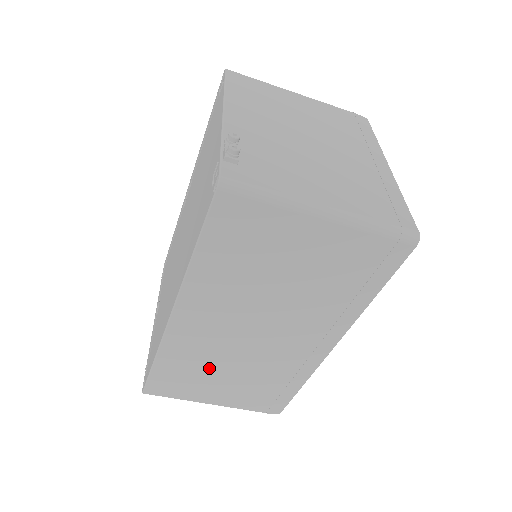
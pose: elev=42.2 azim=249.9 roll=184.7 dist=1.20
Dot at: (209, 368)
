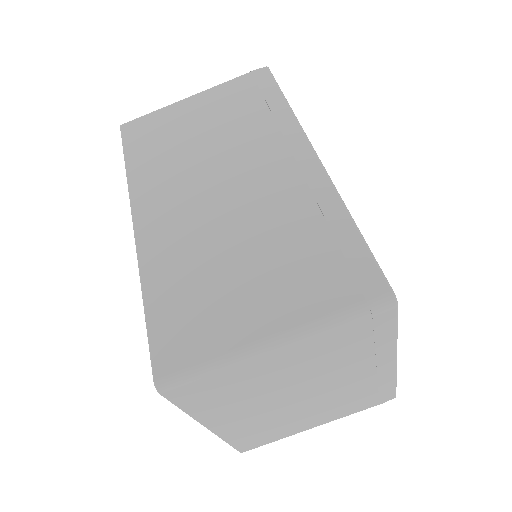
Dot at: (212, 267)
